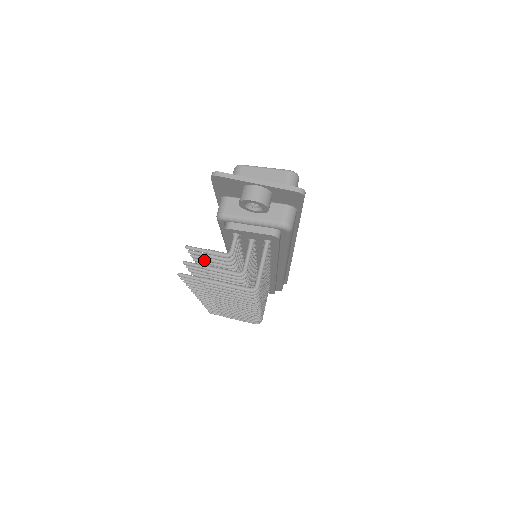
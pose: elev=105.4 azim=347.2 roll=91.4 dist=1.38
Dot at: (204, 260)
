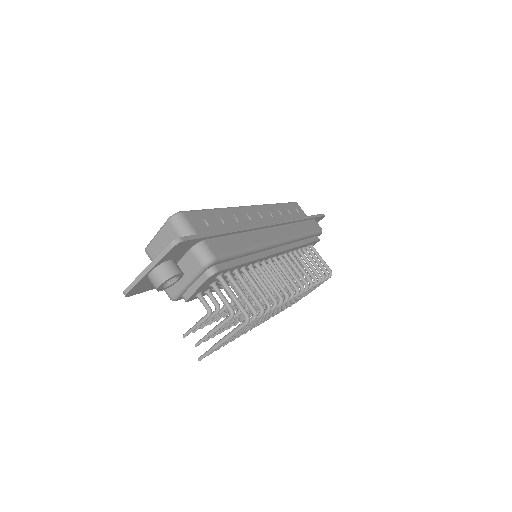
Dot at: occluded
